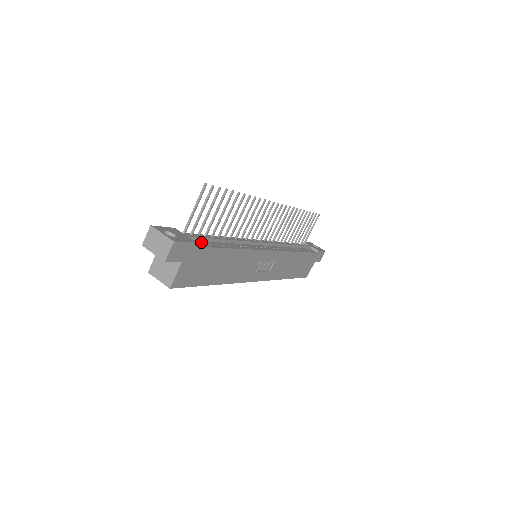
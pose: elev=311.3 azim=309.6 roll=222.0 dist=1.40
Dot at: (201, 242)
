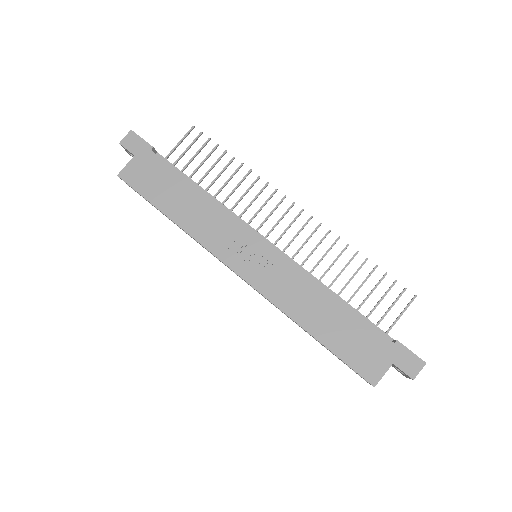
Dot at: occluded
